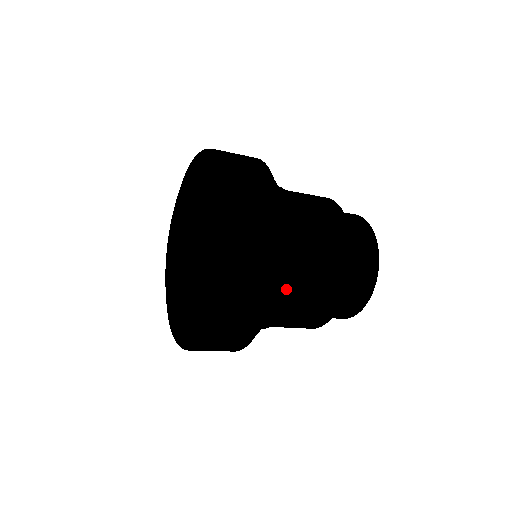
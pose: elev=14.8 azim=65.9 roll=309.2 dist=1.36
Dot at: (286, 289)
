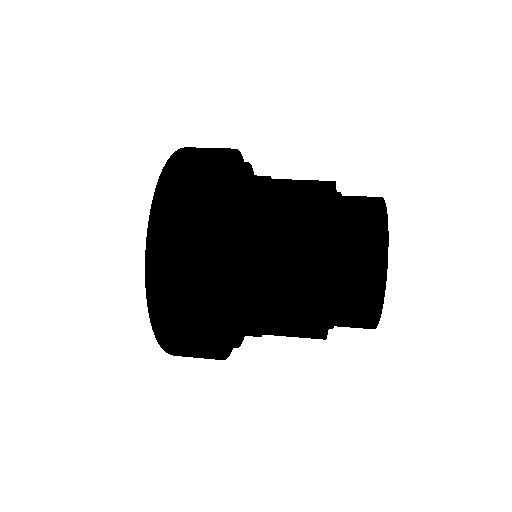
Dot at: (253, 336)
